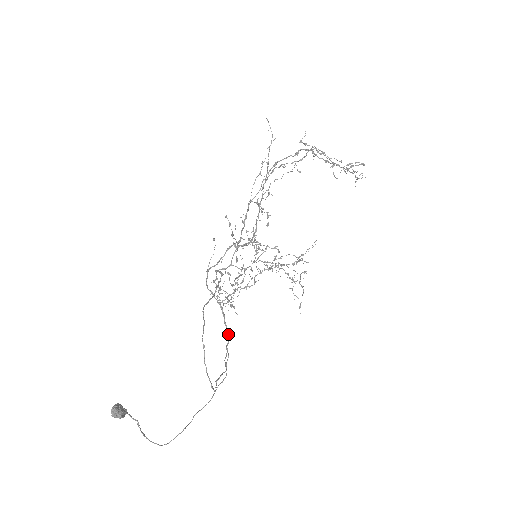
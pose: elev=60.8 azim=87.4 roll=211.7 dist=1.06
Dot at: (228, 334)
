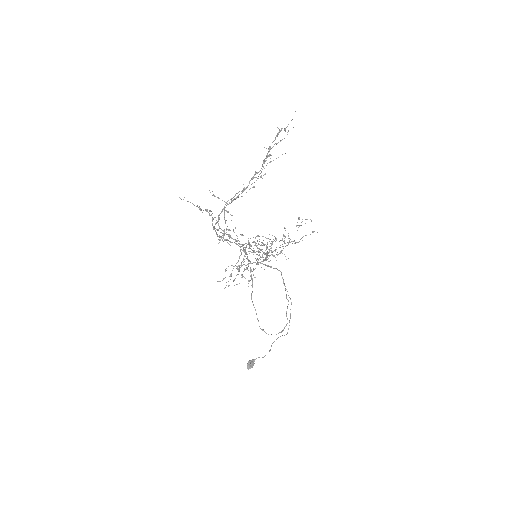
Dot at: occluded
